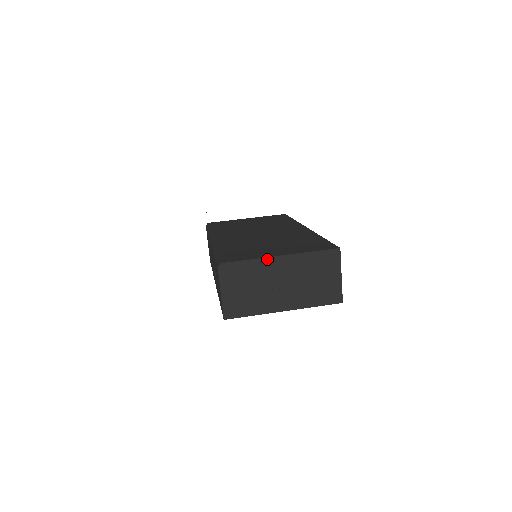
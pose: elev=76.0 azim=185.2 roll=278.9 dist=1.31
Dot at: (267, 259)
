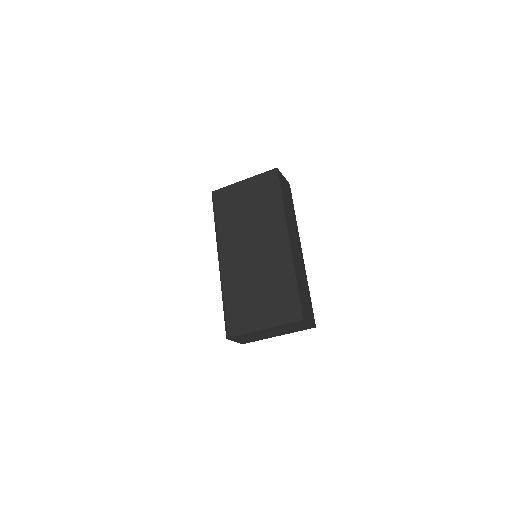
Dot at: (255, 332)
